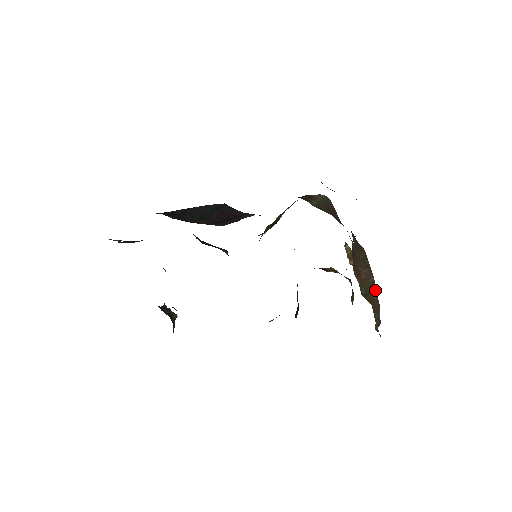
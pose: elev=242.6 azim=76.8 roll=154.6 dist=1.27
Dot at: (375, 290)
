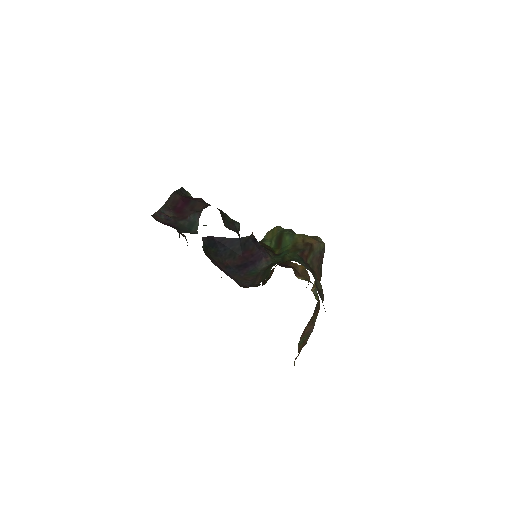
Dot at: (309, 336)
